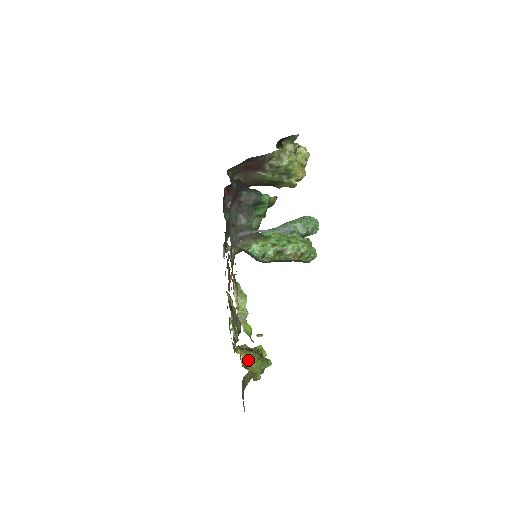
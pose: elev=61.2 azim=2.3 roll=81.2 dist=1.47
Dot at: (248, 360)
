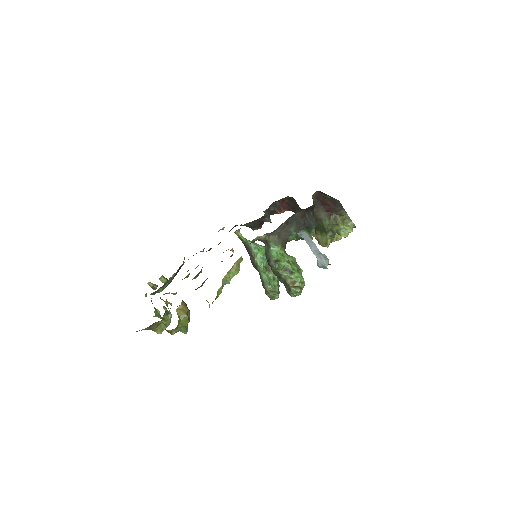
Dot at: (183, 313)
